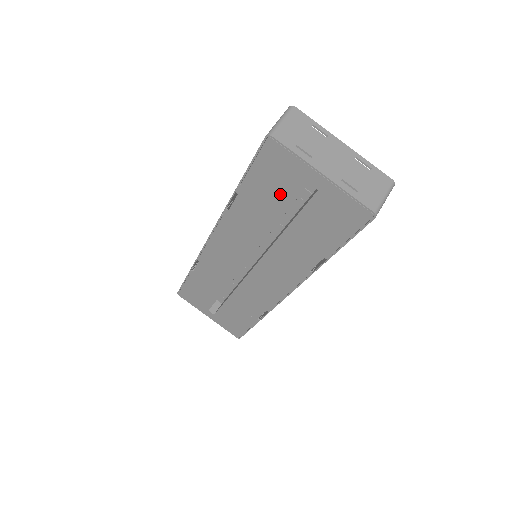
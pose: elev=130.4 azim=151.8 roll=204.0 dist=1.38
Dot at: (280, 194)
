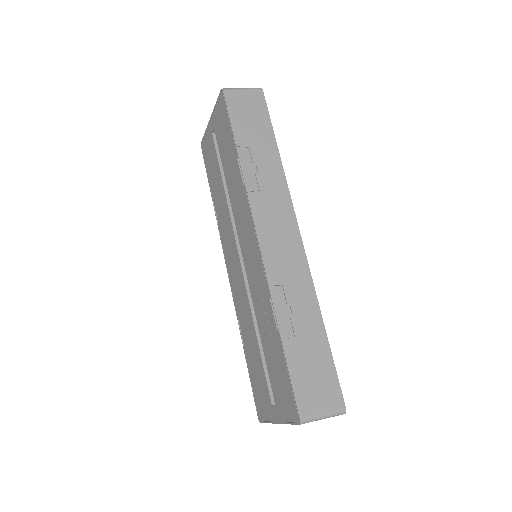
Dot at: (214, 163)
